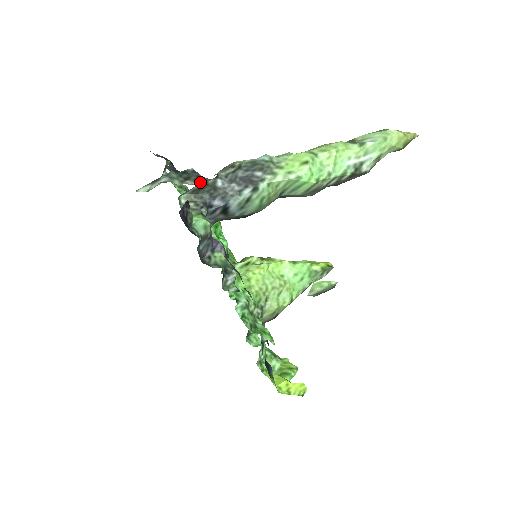
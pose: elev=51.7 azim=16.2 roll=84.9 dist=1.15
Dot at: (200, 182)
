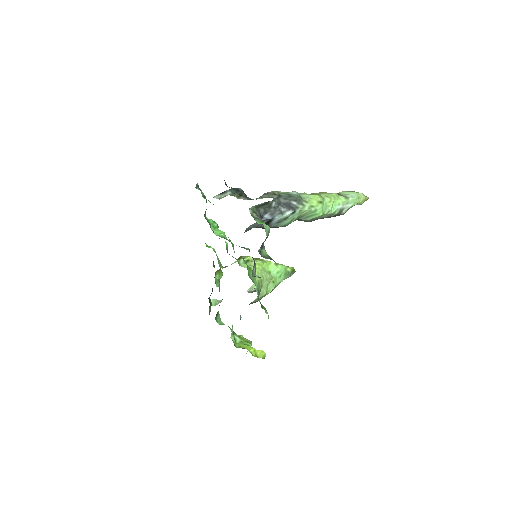
Dot at: (248, 199)
